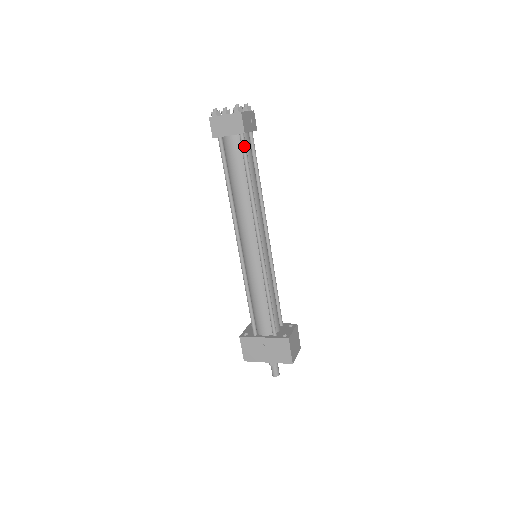
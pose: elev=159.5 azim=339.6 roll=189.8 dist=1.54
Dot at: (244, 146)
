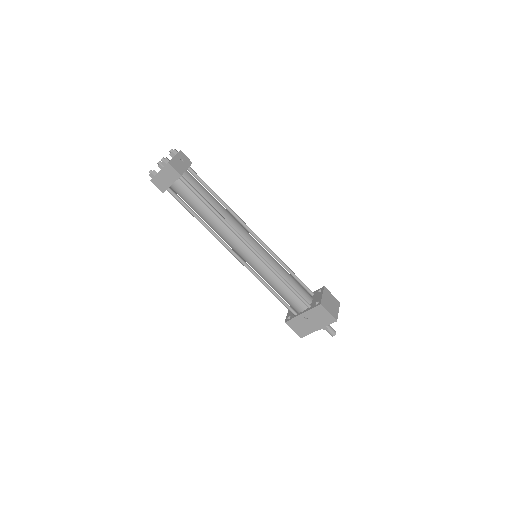
Dot at: (188, 185)
